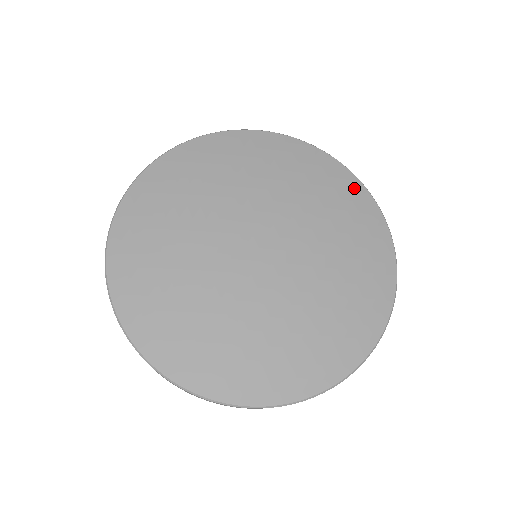
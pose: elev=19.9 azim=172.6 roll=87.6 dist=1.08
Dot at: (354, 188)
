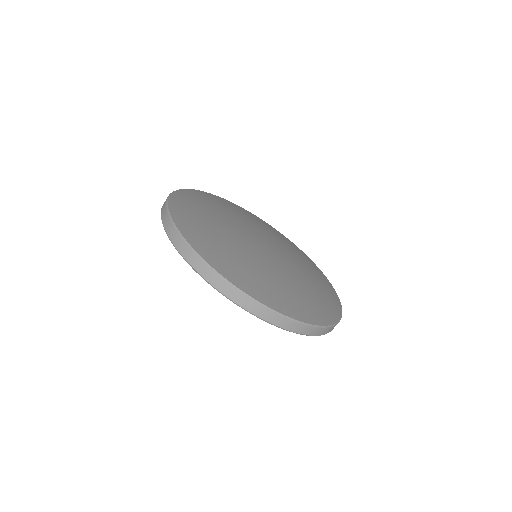
Dot at: (261, 220)
